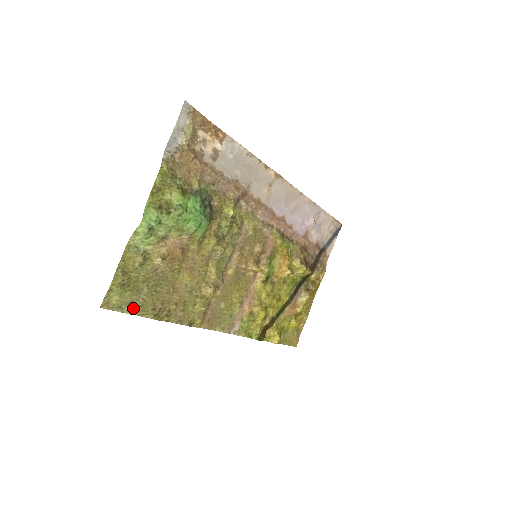
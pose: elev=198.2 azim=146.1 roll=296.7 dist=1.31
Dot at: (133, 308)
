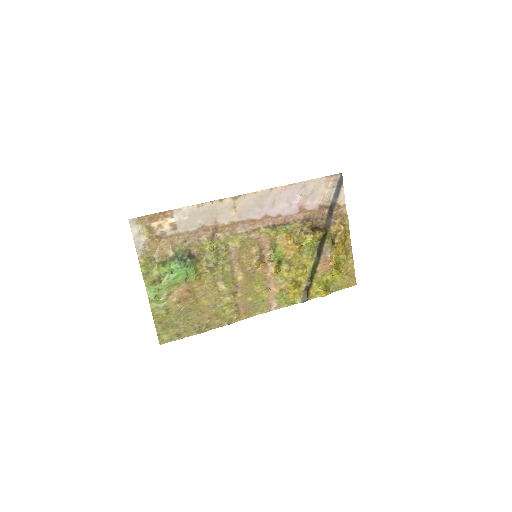
Dot at: (180, 335)
